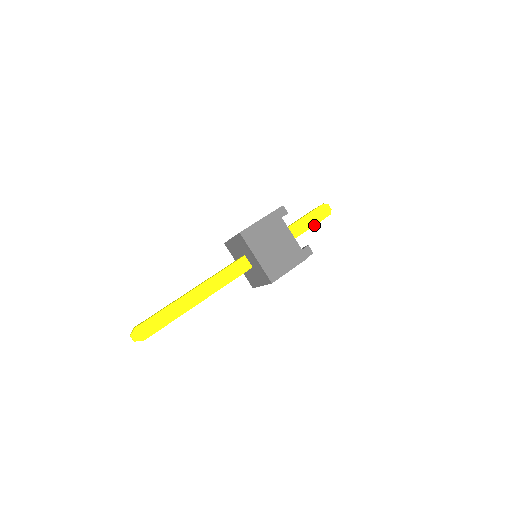
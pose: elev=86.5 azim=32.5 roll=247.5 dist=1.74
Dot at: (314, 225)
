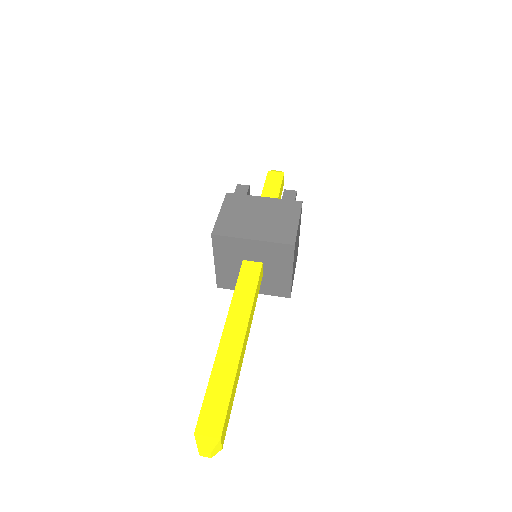
Dot at: occluded
